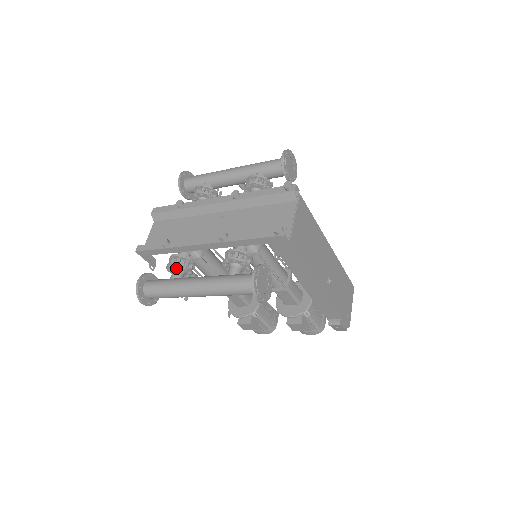
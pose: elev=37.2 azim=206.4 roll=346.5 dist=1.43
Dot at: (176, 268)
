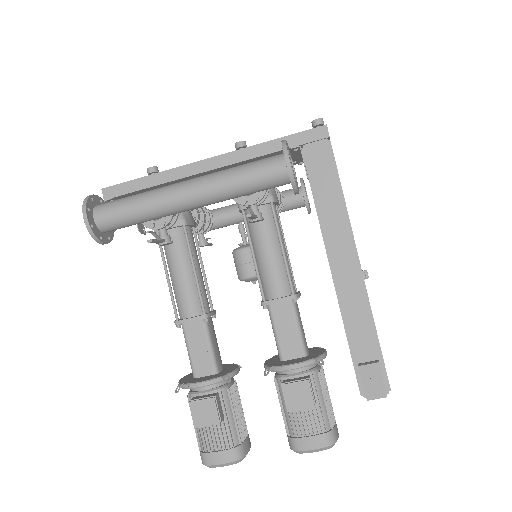
Dot at: occluded
